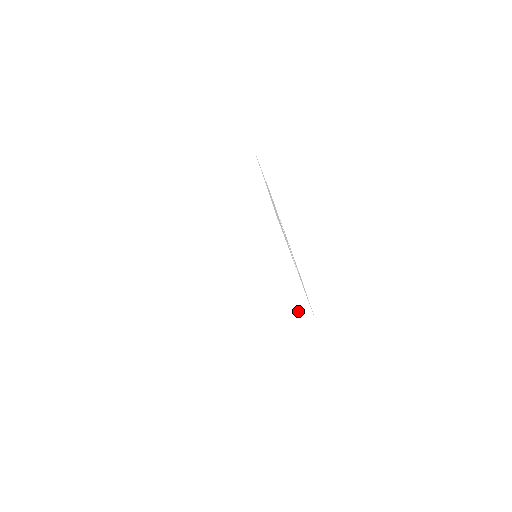
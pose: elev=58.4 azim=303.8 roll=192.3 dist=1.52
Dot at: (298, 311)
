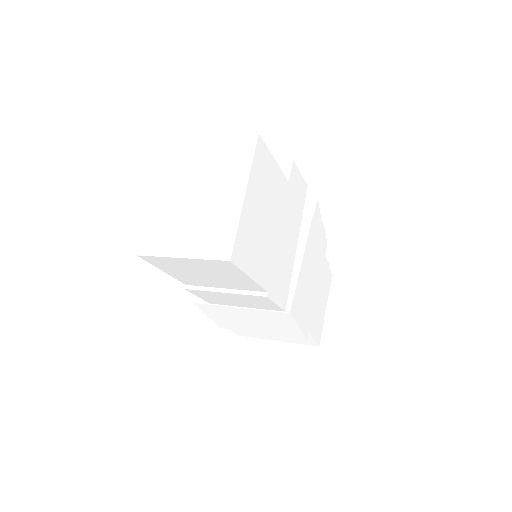
Dot at: occluded
